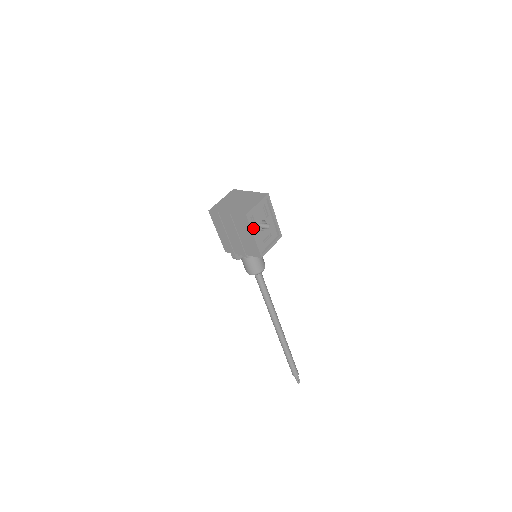
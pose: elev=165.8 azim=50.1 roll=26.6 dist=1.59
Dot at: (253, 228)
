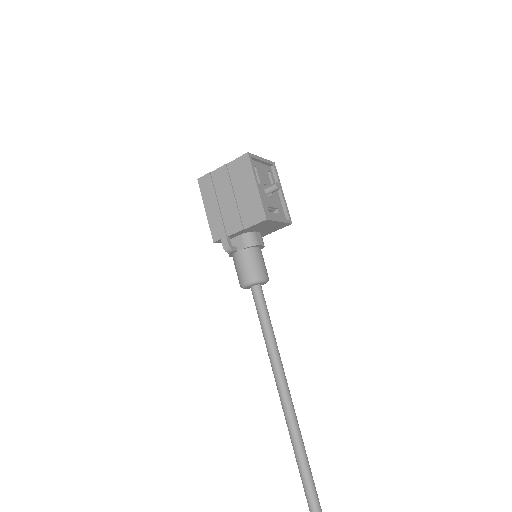
Dot at: (256, 180)
